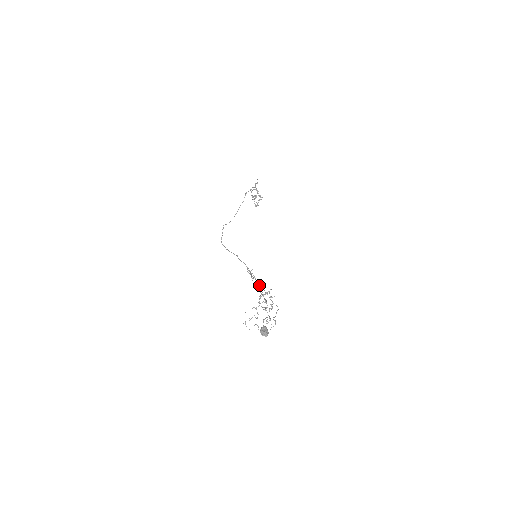
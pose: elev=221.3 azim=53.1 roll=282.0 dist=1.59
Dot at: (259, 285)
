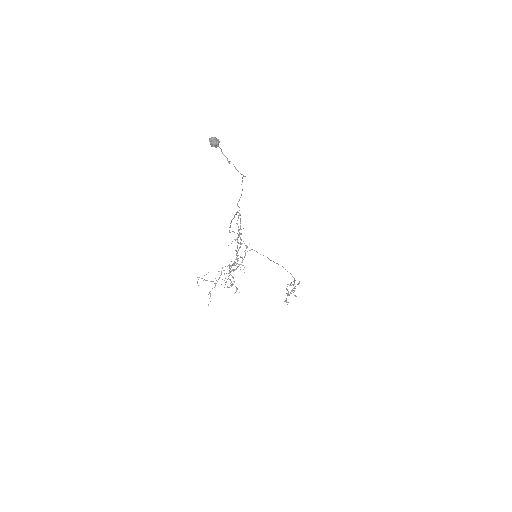
Dot at: occluded
